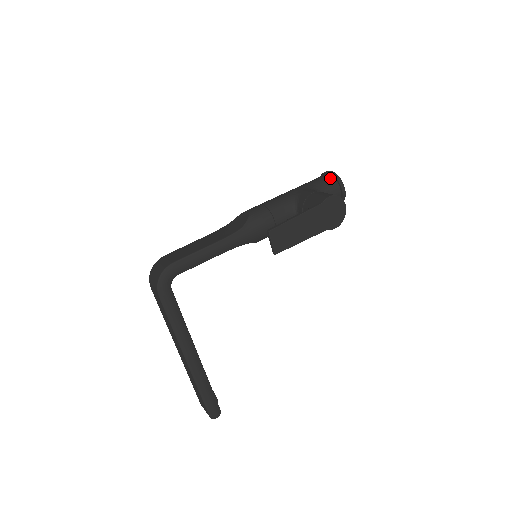
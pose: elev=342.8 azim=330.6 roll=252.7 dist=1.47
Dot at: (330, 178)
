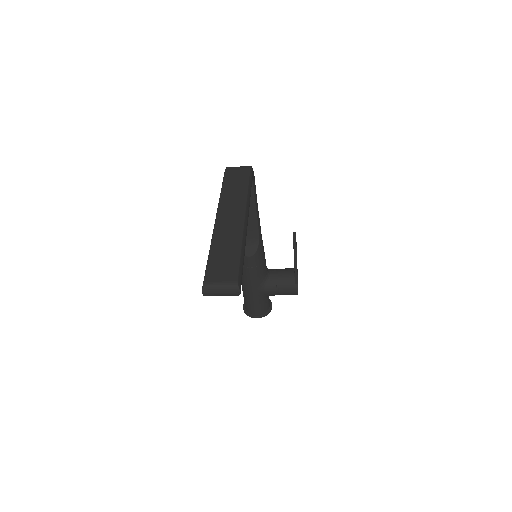
Dot at: occluded
